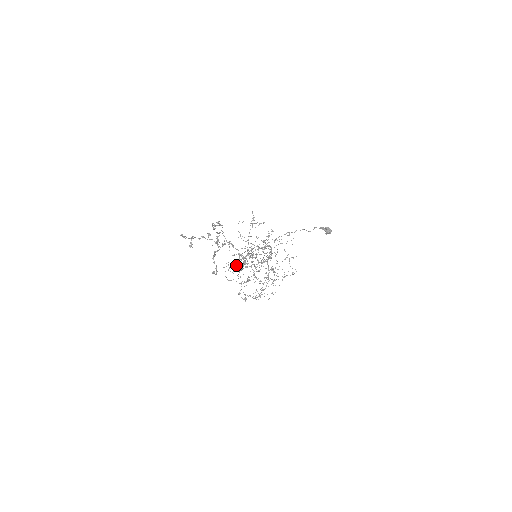
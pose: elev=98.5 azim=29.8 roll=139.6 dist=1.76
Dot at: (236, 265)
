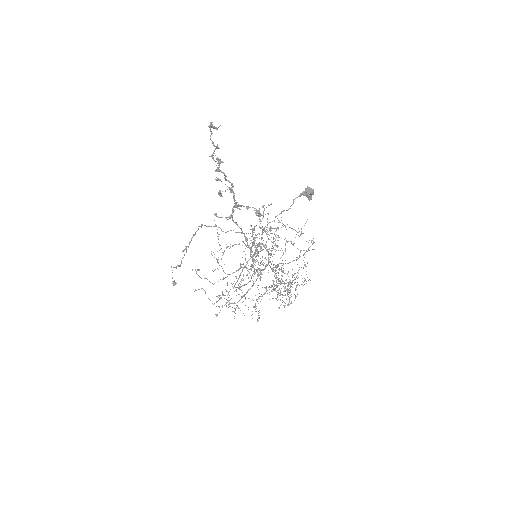
Dot at: (252, 252)
